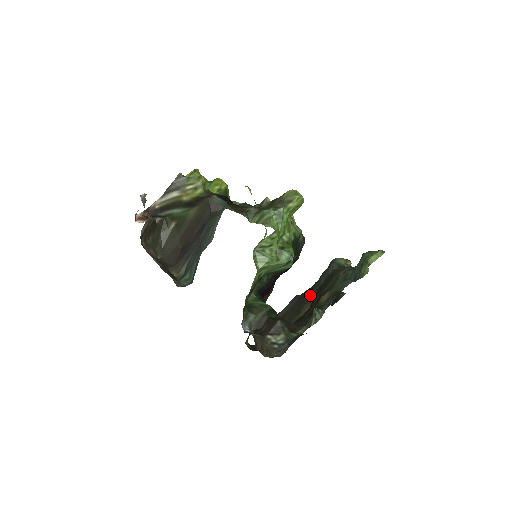
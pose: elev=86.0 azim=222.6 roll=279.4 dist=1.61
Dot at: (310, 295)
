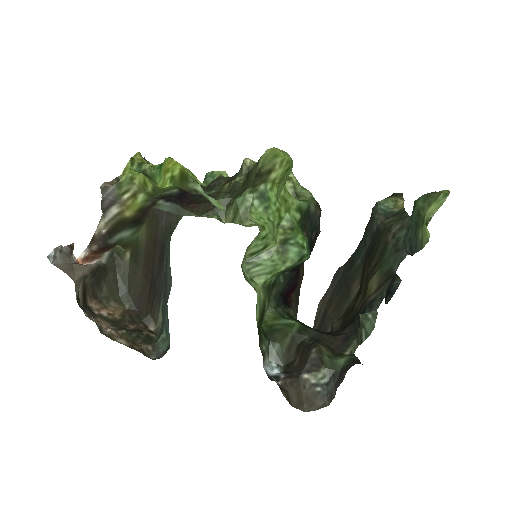
Dot at: (356, 265)
